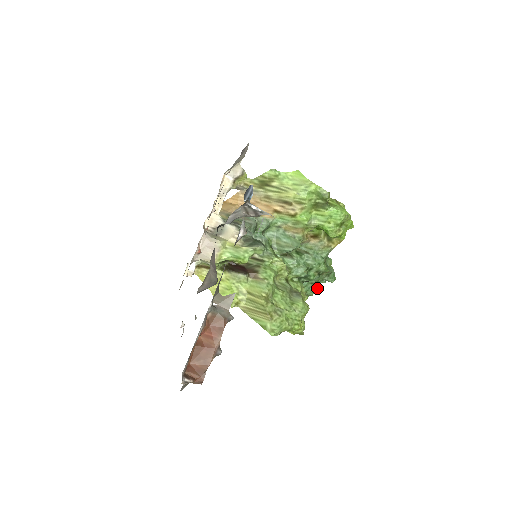
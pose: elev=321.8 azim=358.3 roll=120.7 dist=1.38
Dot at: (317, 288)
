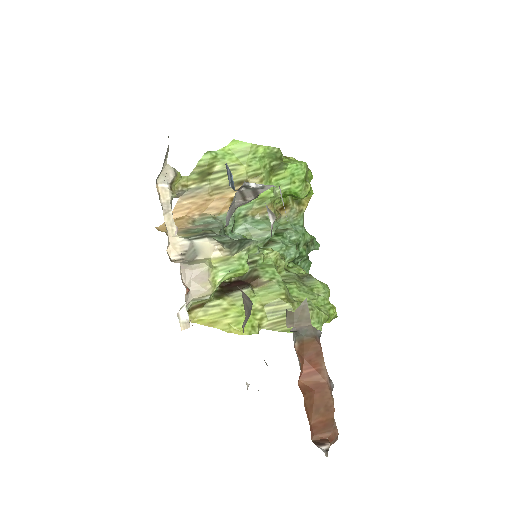
Dot at: (310, 263)
